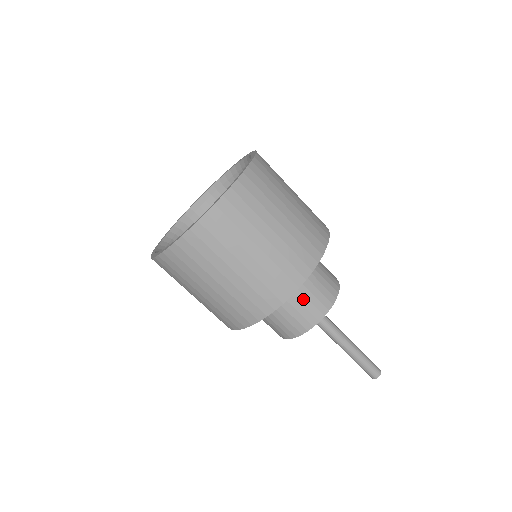
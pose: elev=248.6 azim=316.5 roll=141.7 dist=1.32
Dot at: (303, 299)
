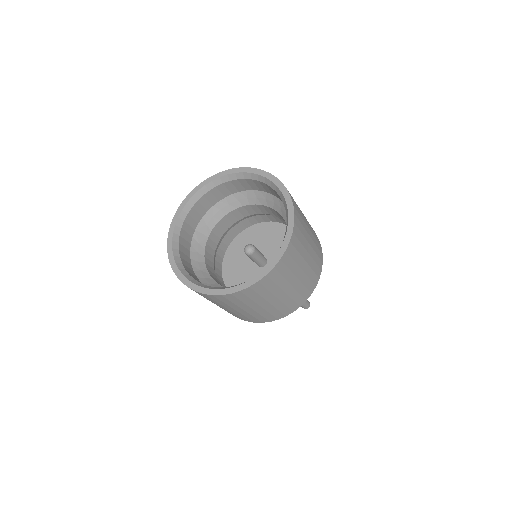
Dot at: occluded
